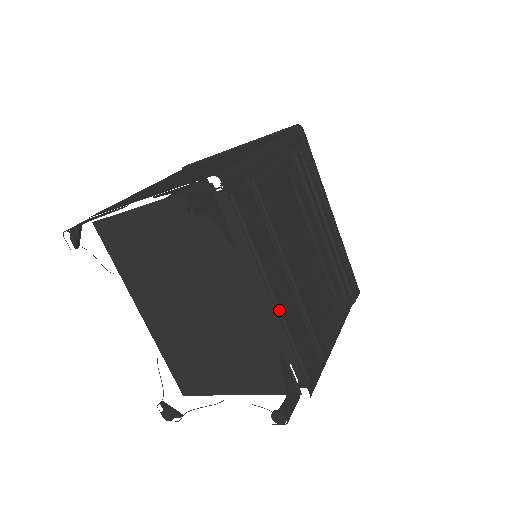
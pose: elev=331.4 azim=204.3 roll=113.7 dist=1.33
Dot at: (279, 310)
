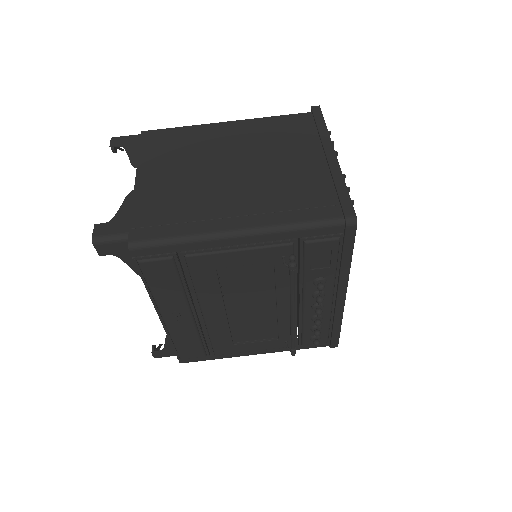
Dot at: (166, 326)
